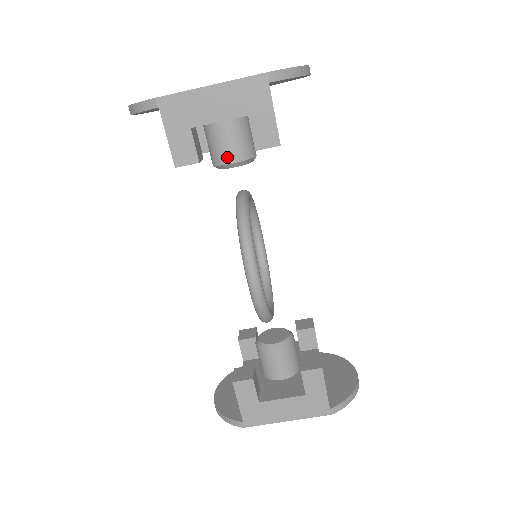
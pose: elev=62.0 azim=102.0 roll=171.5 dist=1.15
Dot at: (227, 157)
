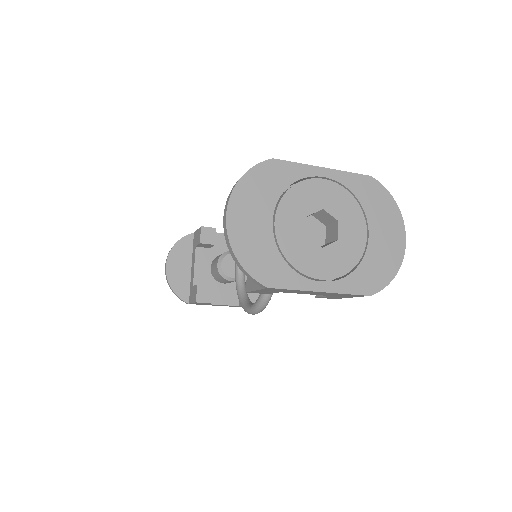
Dot at: occluded
